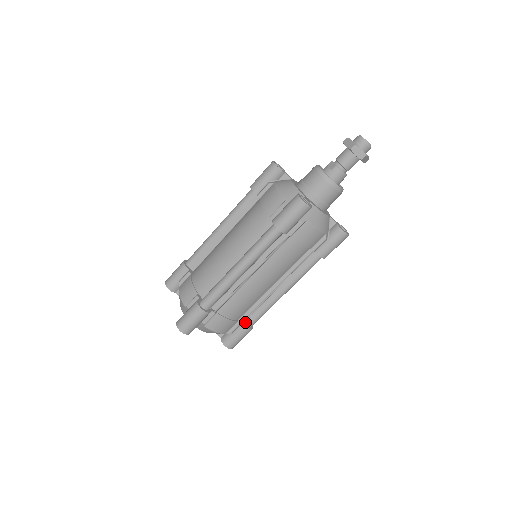
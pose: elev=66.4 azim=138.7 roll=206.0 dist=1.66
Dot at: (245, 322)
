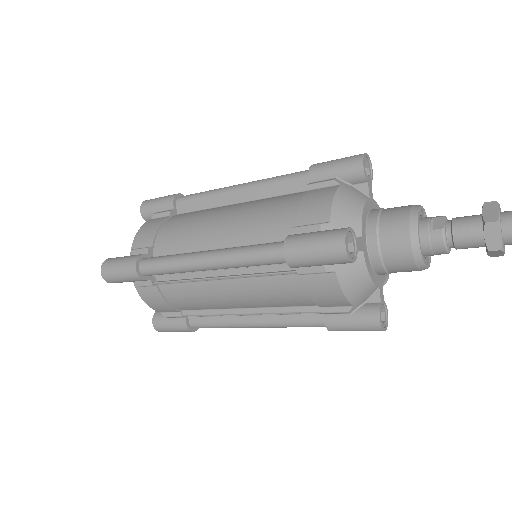
Dot at: (190, 318)
